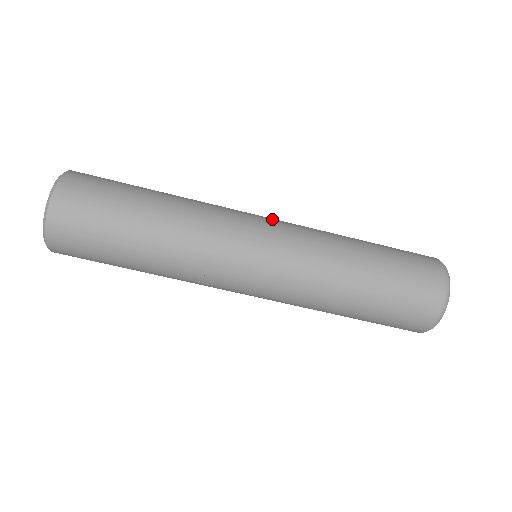
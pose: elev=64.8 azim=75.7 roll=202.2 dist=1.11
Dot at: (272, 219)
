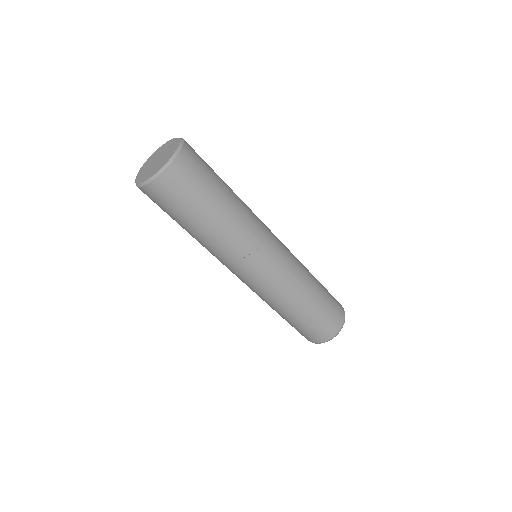
Dot at: occluded
